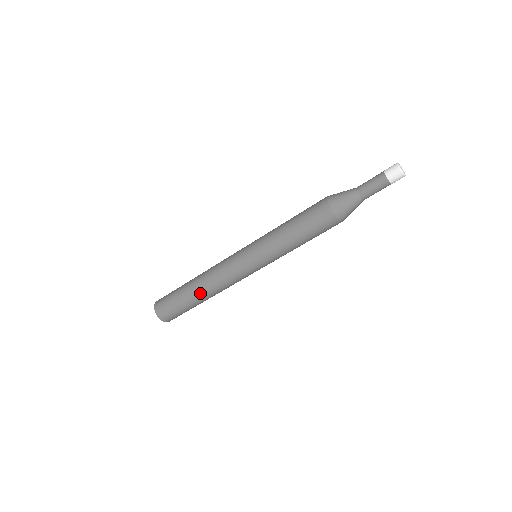
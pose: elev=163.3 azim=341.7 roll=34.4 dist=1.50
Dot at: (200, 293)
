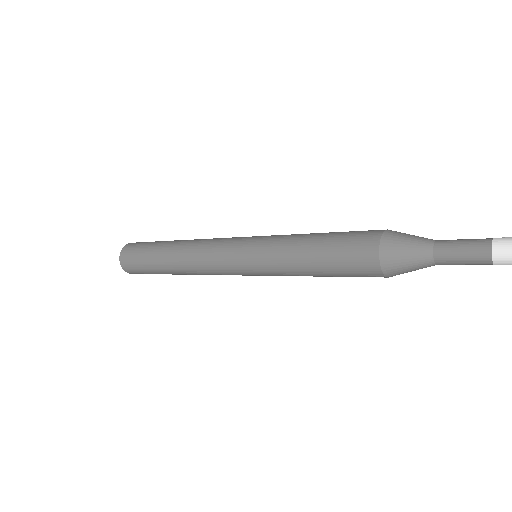
Dot at: (176, 272)
